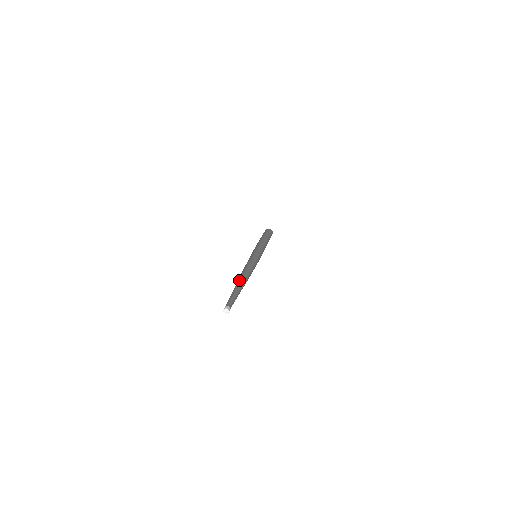
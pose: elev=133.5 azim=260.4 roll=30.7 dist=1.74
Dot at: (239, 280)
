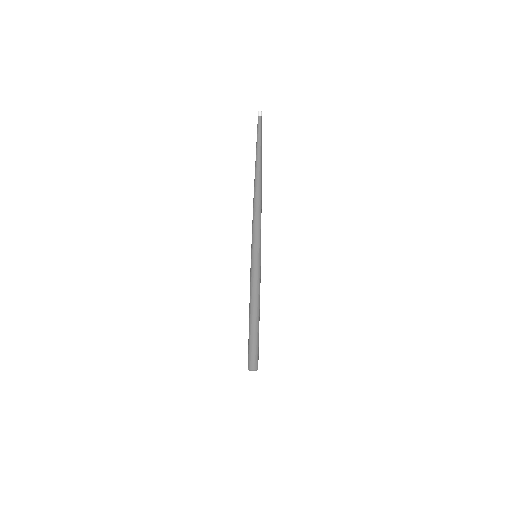
Dot at: (255, 169)
